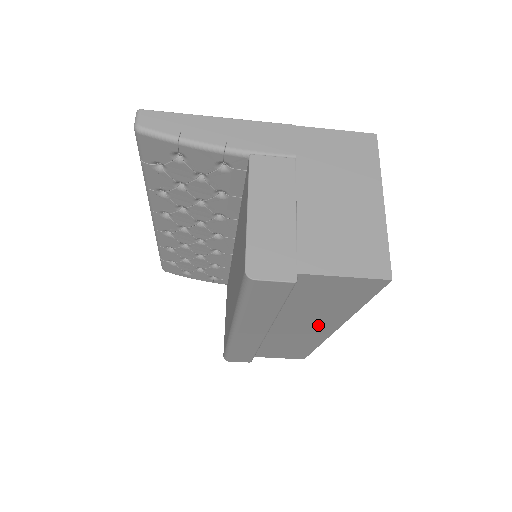
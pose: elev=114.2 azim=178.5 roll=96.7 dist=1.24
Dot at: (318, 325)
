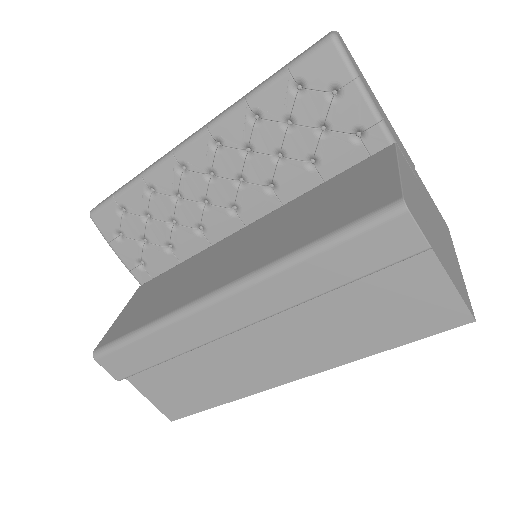
Dot at: (299, 356)
